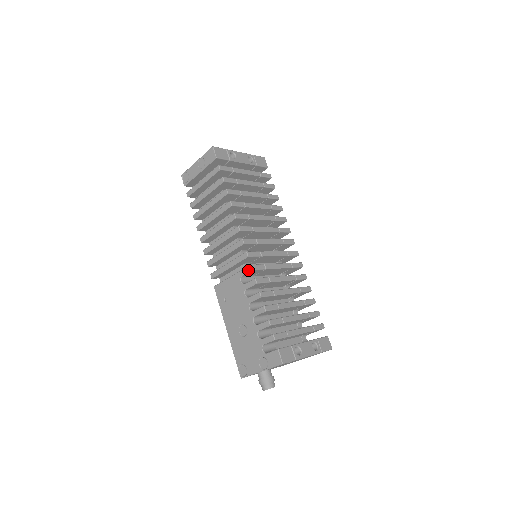
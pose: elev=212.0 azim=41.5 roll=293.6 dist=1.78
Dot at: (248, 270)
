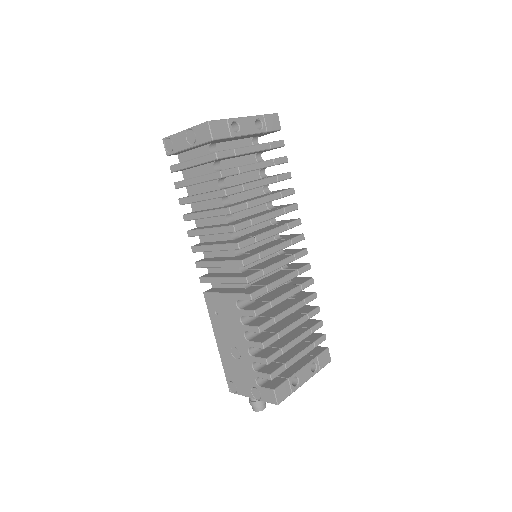
Dot at: (246, 298)
